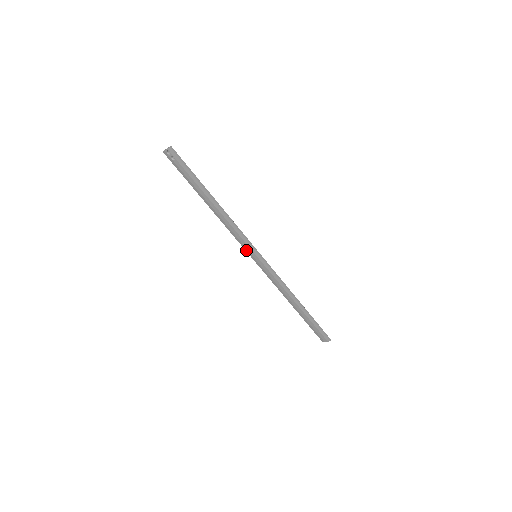
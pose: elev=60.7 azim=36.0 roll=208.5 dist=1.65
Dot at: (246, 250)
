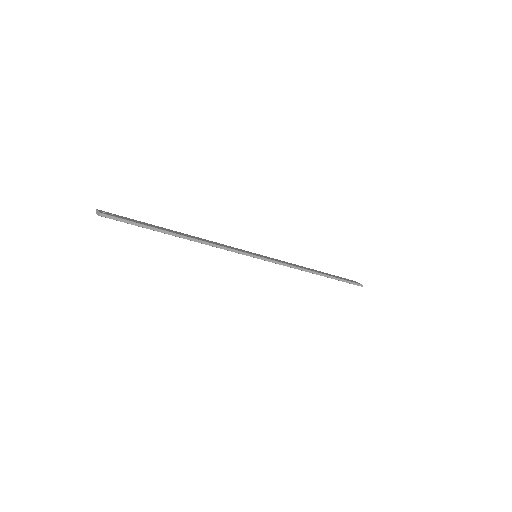
Dot at: occluded
